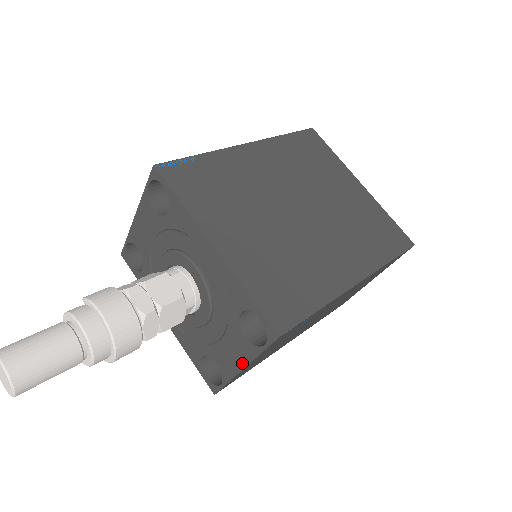
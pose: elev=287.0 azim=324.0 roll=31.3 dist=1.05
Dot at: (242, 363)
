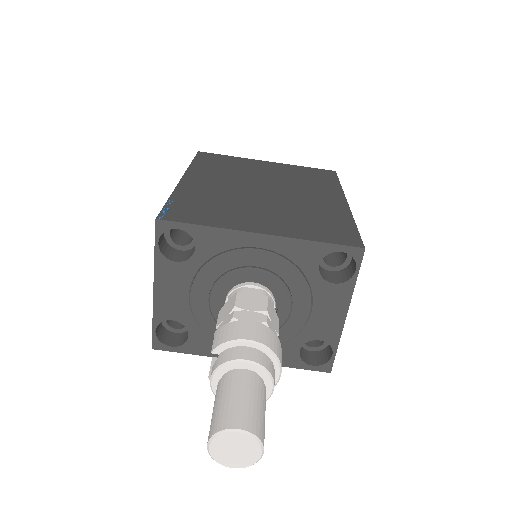
Dot at: (343, 310)
